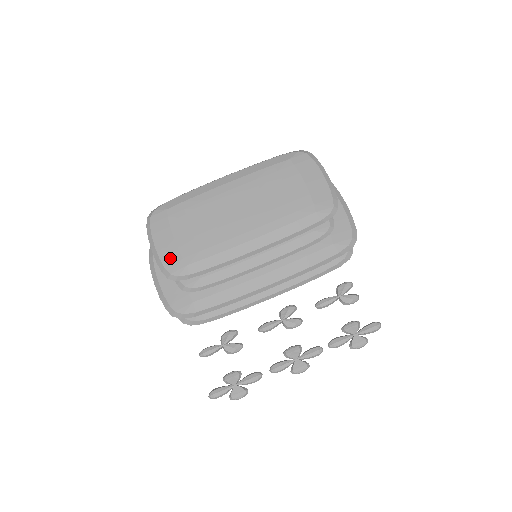
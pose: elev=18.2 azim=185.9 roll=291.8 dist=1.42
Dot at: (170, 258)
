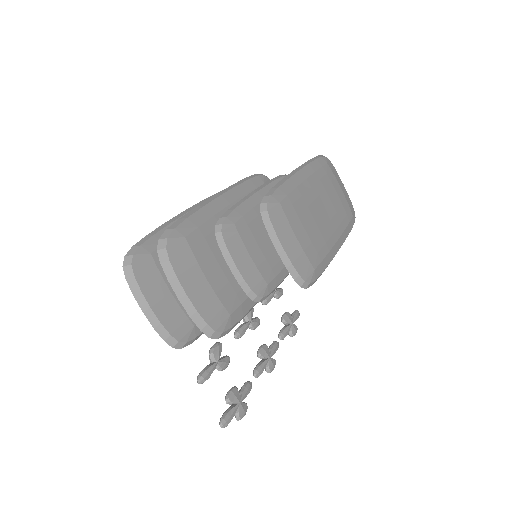
Dot at: (301, 262)
